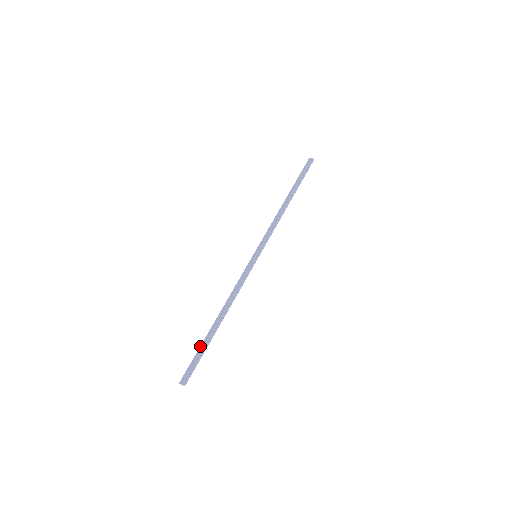
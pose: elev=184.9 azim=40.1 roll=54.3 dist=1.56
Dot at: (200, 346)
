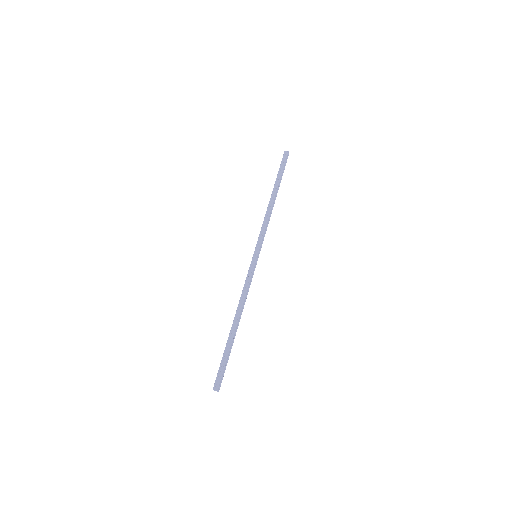
Dot at: (224, 351)
